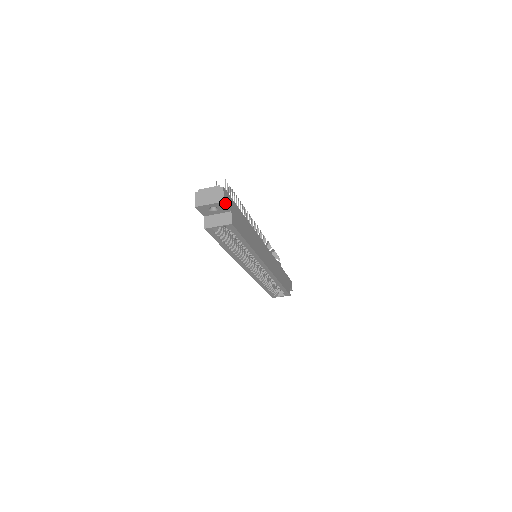
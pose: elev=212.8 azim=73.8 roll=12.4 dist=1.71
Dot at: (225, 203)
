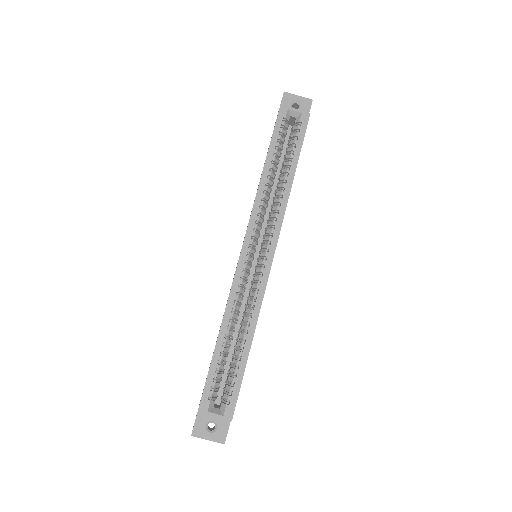
Dot at: (311, 104)
